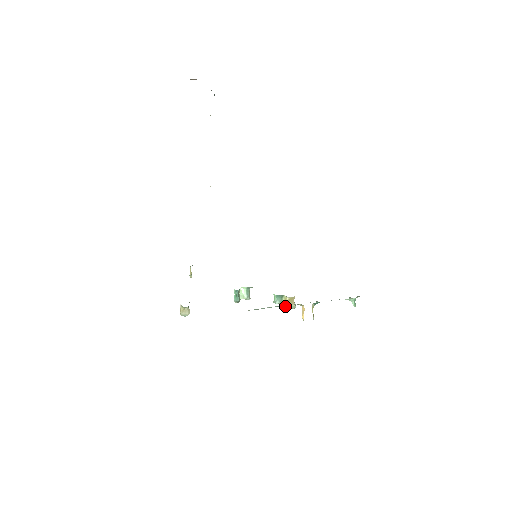
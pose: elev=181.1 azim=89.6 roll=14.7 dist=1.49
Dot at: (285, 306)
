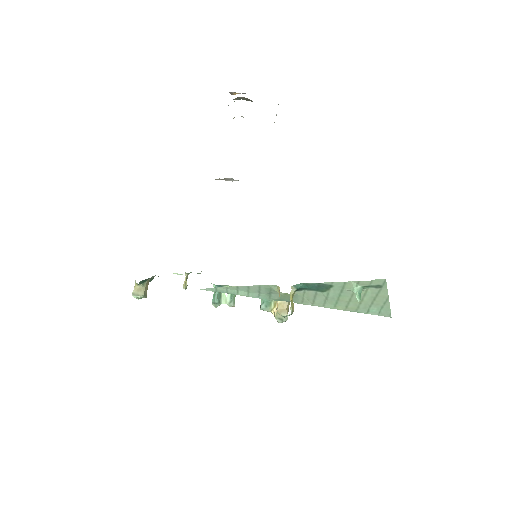
Dot at: (274, 315)
